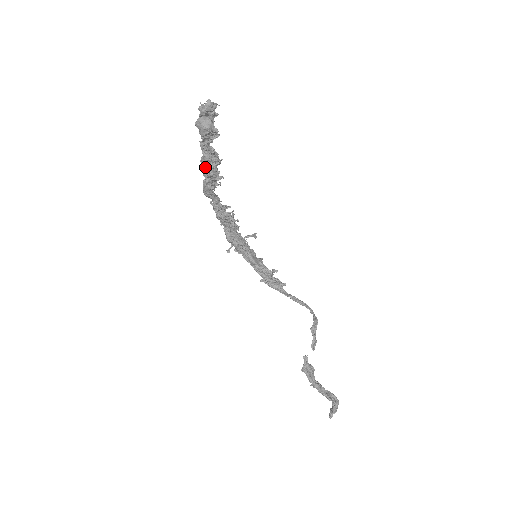
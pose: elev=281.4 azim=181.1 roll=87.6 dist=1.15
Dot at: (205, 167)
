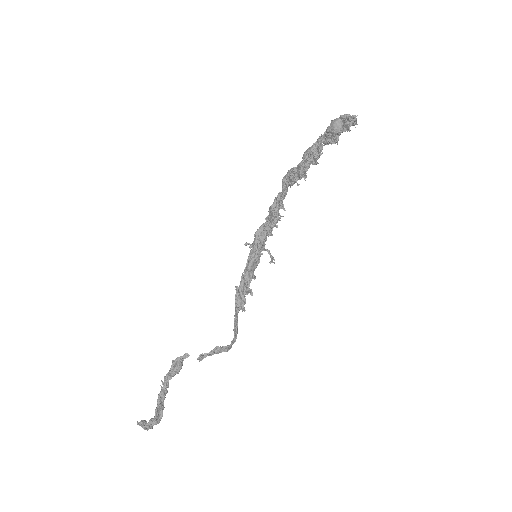
Dot at: (305, 154)
